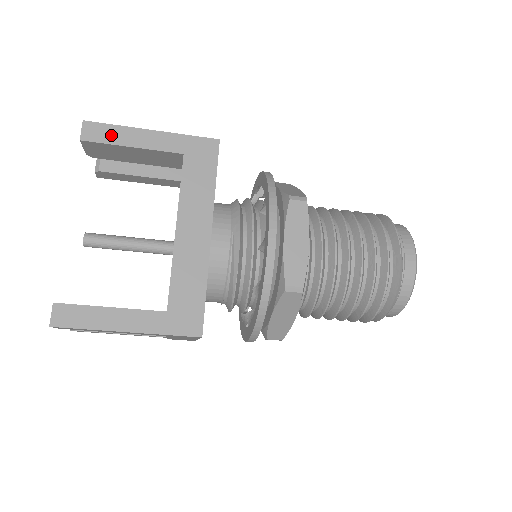
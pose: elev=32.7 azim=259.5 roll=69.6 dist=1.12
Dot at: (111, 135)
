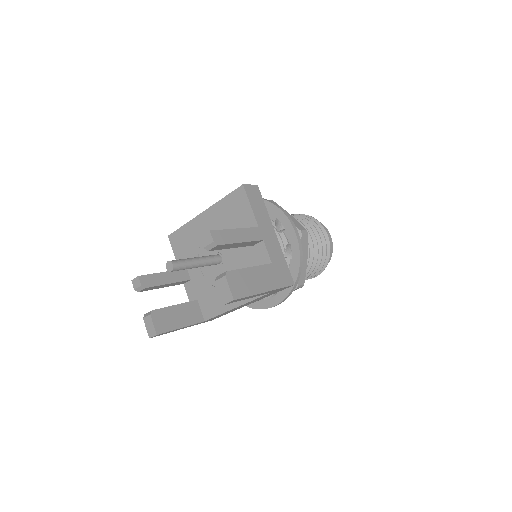
Dot at: occluded
